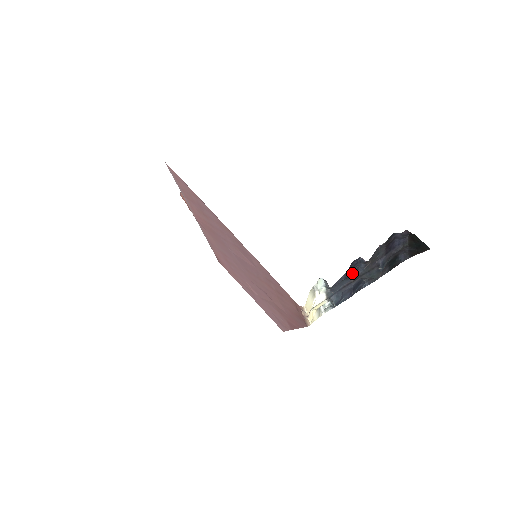
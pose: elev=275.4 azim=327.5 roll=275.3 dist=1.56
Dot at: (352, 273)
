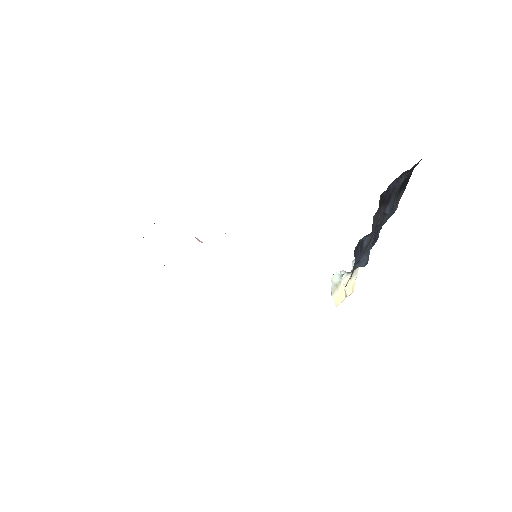
Dot at: (362, 244)
